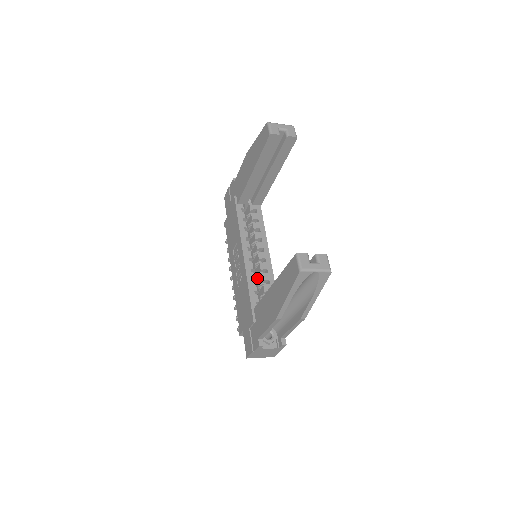
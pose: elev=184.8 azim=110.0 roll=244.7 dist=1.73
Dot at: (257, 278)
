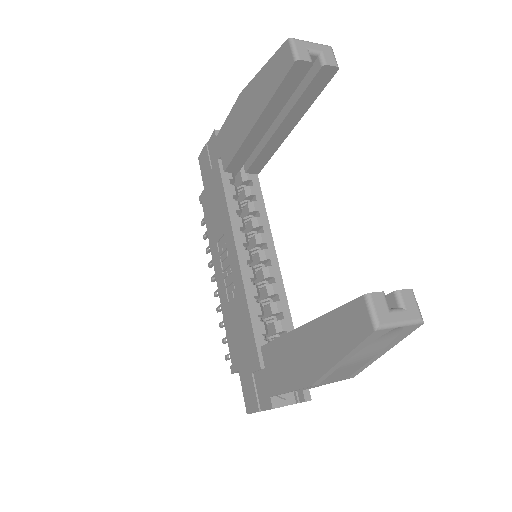
Dot at: occluded
